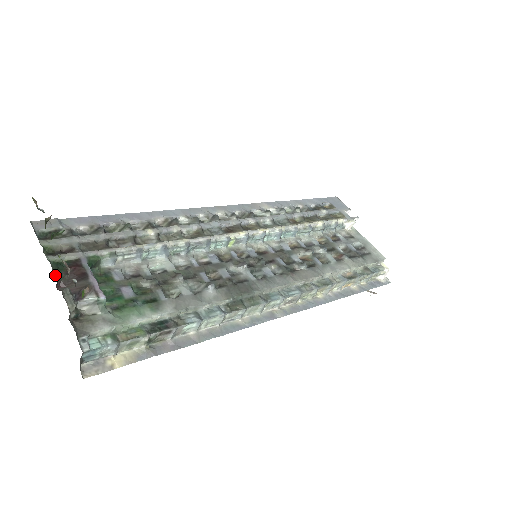
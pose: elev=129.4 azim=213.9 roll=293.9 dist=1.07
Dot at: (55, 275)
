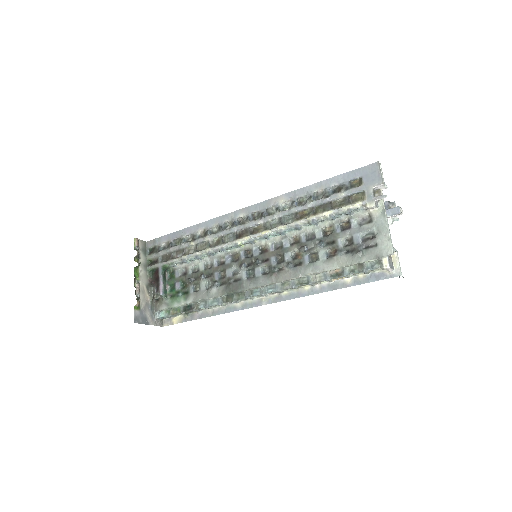
Dot at: (149, 278)
